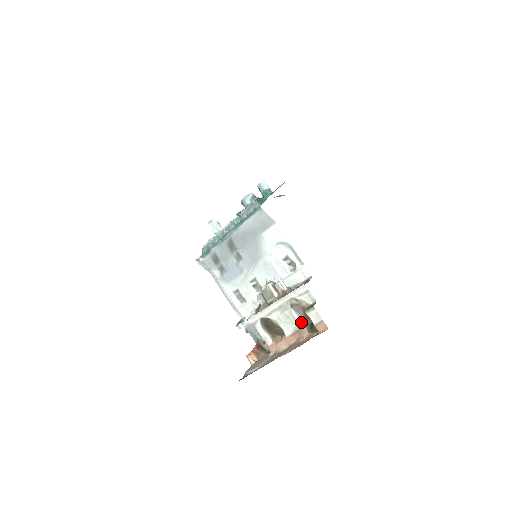
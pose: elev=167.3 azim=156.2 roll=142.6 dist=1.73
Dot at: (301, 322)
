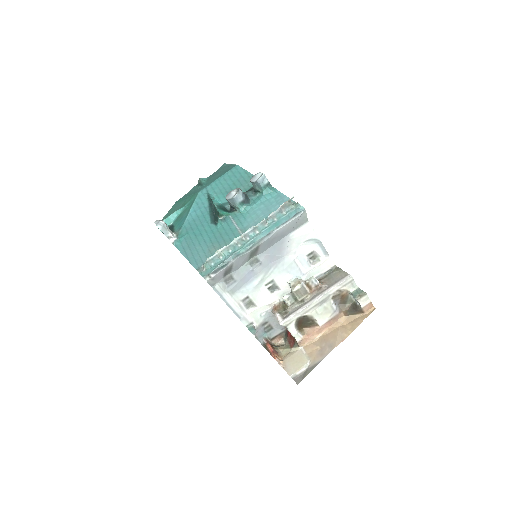
Dot at: (337, 309)
